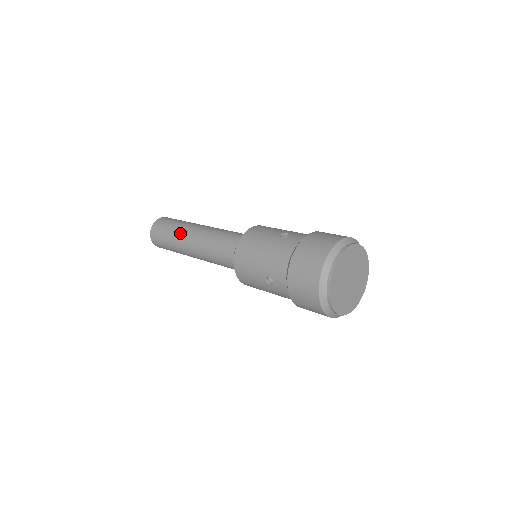
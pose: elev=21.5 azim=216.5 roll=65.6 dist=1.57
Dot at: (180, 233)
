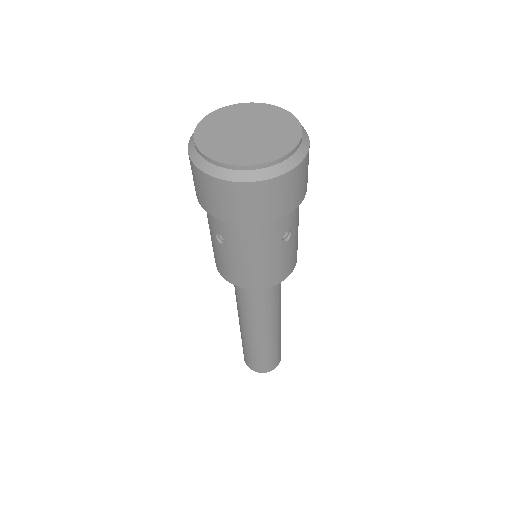
Dot at: occluded
